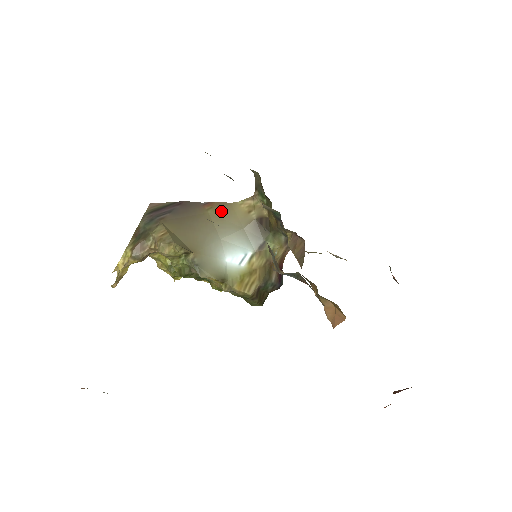
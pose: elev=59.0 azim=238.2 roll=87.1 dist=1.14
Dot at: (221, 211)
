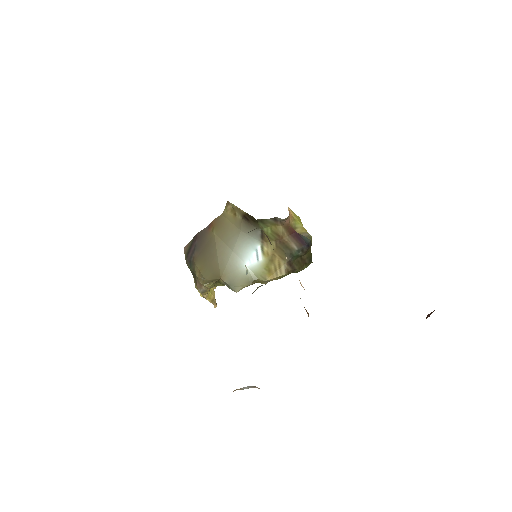
Dot at: (220, 226)
